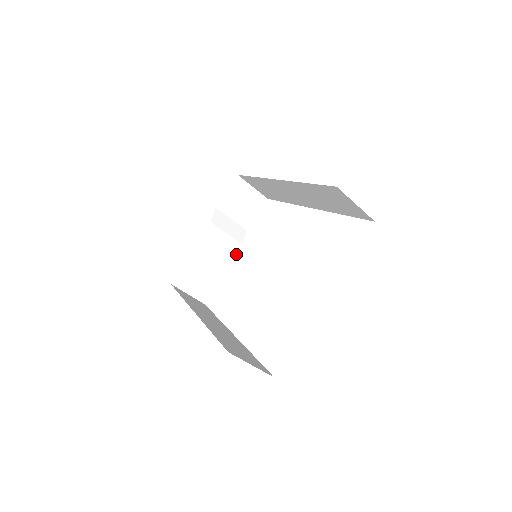
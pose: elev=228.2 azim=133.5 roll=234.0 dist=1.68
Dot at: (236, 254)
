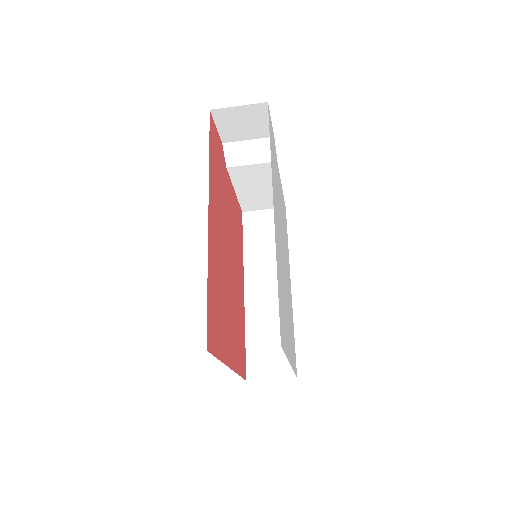
Dot at: occluded
